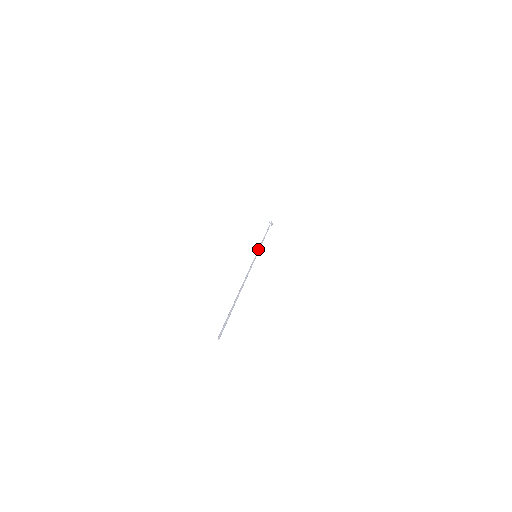
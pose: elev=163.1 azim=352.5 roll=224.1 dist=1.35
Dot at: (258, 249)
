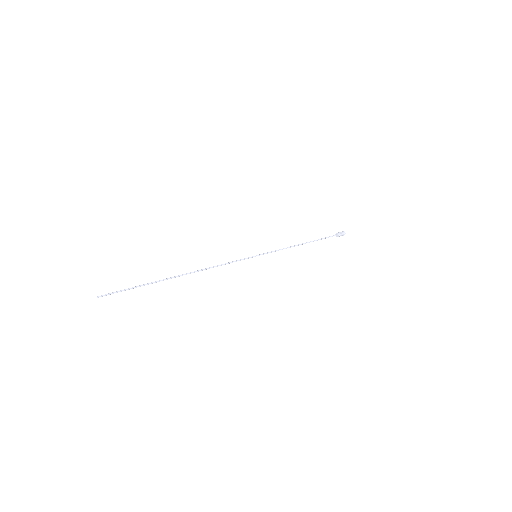
Dot at: (271, 251)
